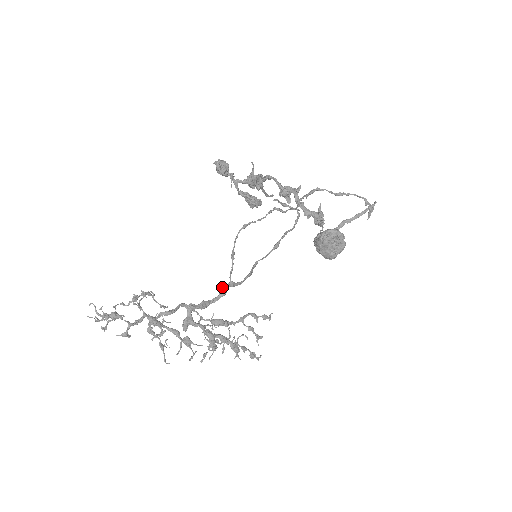
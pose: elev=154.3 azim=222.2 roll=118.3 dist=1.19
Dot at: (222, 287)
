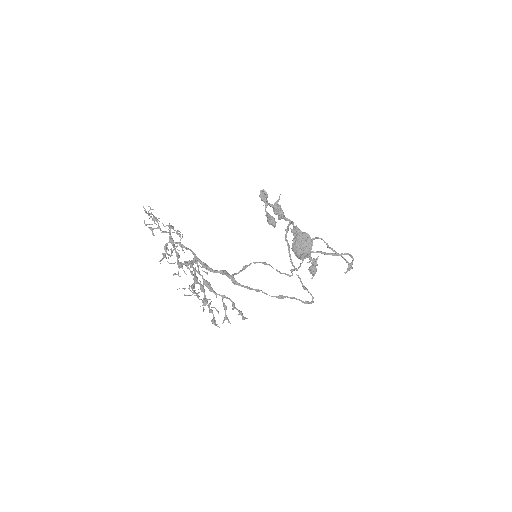
Dot at: (224, 270)
